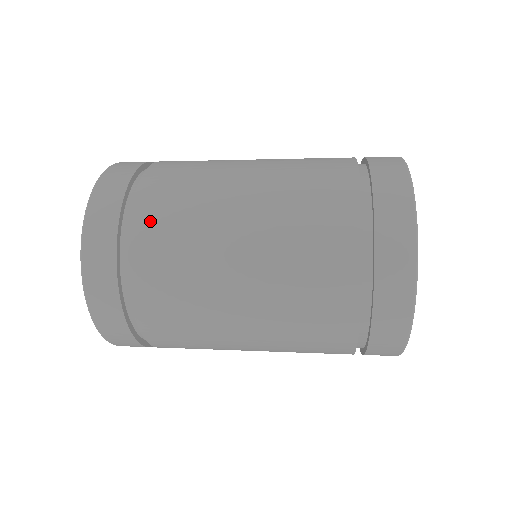
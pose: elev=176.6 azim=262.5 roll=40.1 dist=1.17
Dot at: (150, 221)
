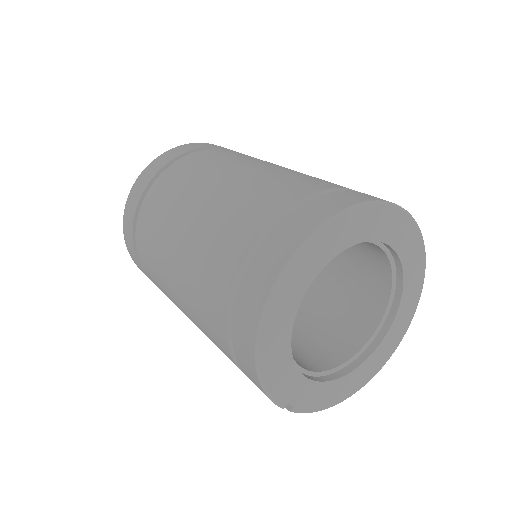
Dot at: (188, 162)
